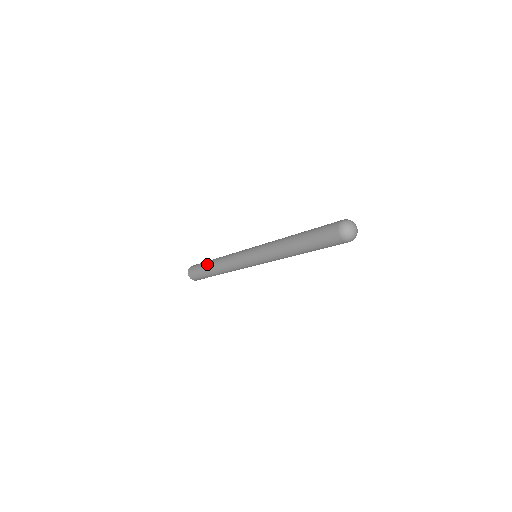
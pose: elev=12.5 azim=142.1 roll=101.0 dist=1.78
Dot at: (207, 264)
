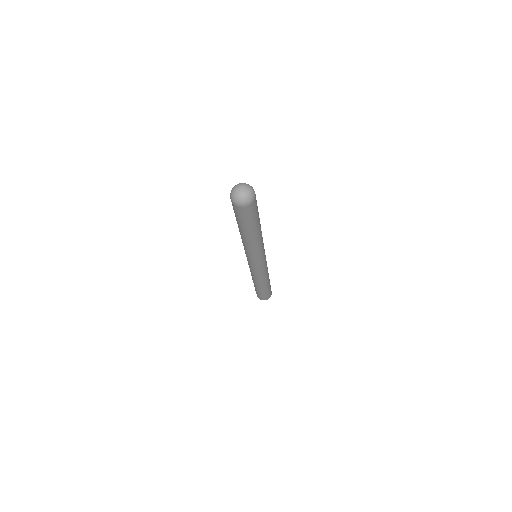
Dot at: occluded
